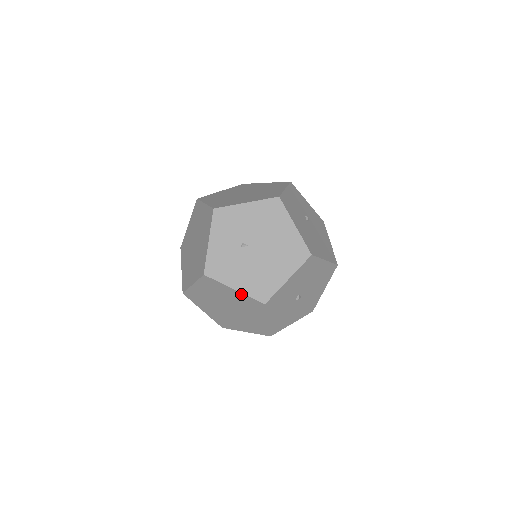
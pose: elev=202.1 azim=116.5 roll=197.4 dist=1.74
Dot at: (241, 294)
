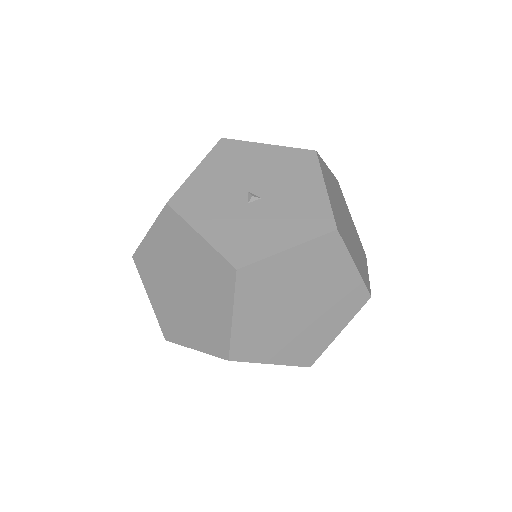
Dot at: (154, 229)
